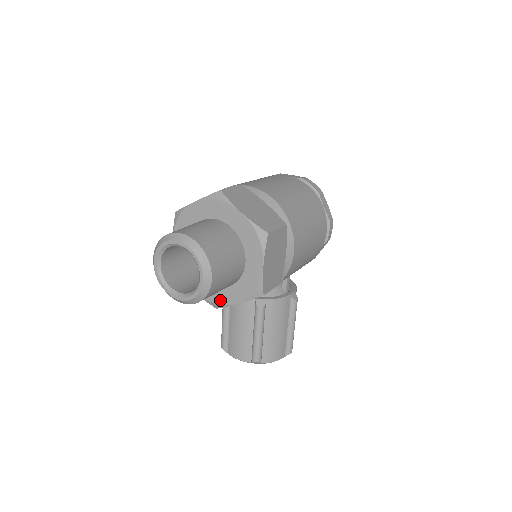
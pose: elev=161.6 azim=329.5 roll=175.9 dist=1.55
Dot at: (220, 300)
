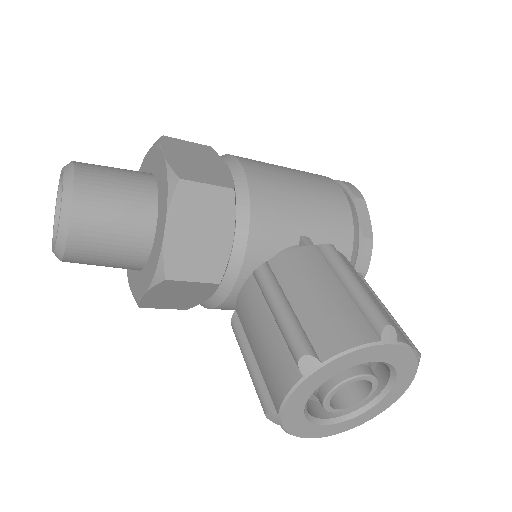
Dot at: (157, 255)
